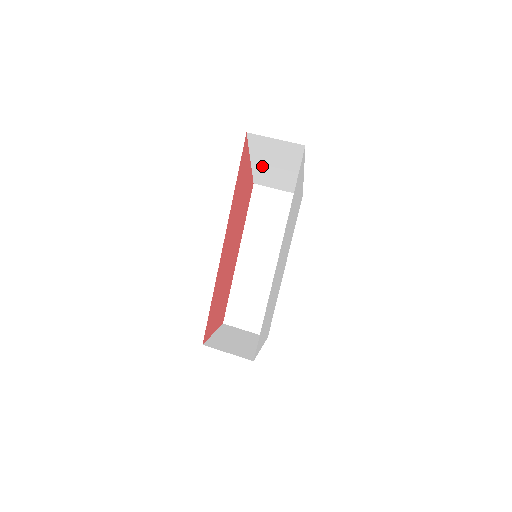
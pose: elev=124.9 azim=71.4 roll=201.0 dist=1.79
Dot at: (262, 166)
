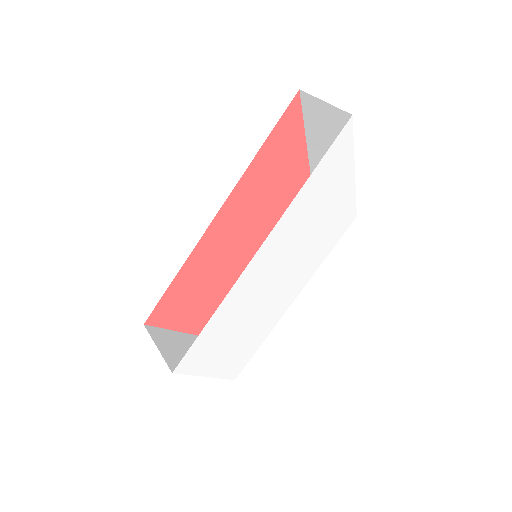
Dot at: (317, 154)
